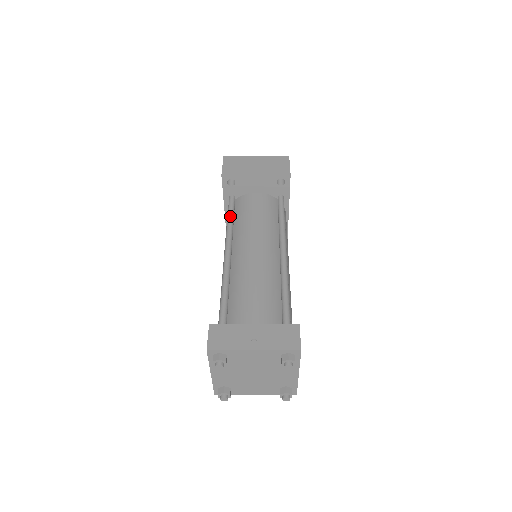
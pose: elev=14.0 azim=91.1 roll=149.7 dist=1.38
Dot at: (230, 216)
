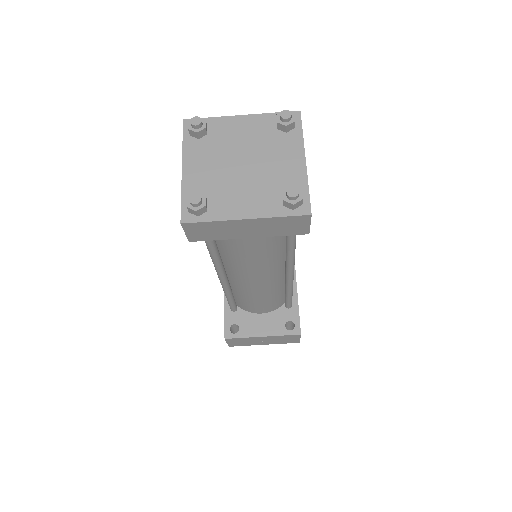
Dot at: occluded
